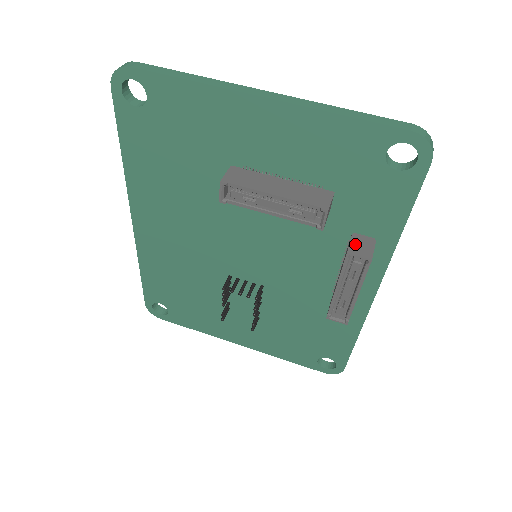
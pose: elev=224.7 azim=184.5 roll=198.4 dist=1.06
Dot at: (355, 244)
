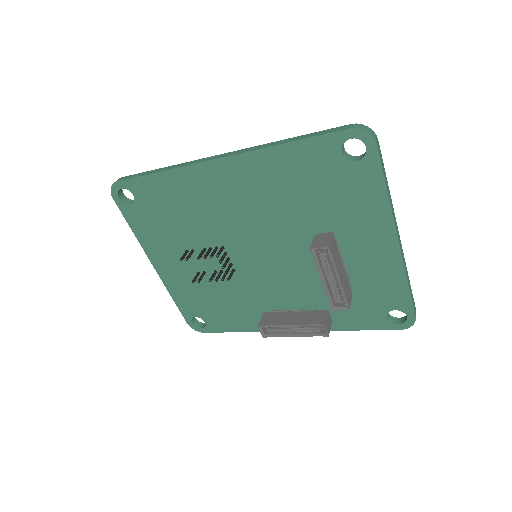
Dot at: (327, 320)
